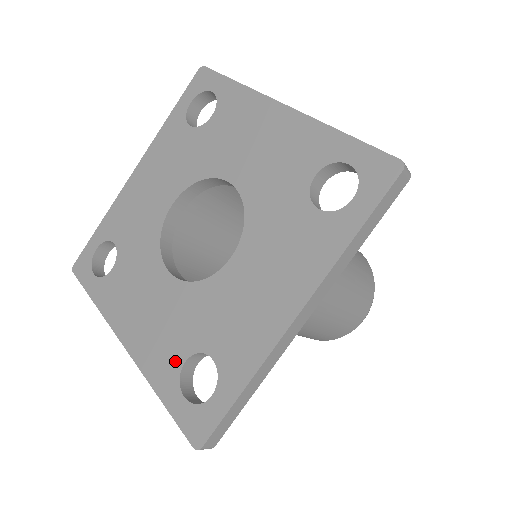
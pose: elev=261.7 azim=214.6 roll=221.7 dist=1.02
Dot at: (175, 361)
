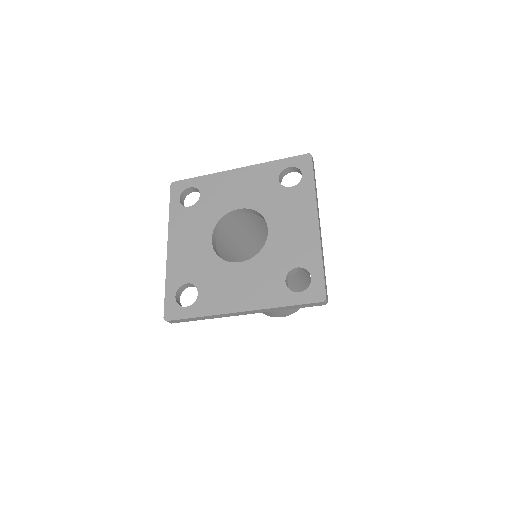
Dot at: (280, 286)
